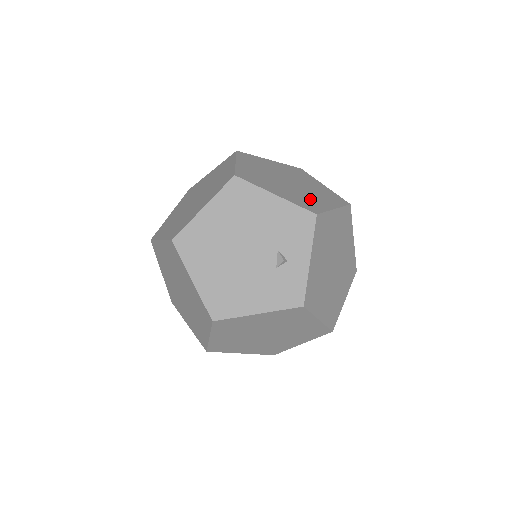
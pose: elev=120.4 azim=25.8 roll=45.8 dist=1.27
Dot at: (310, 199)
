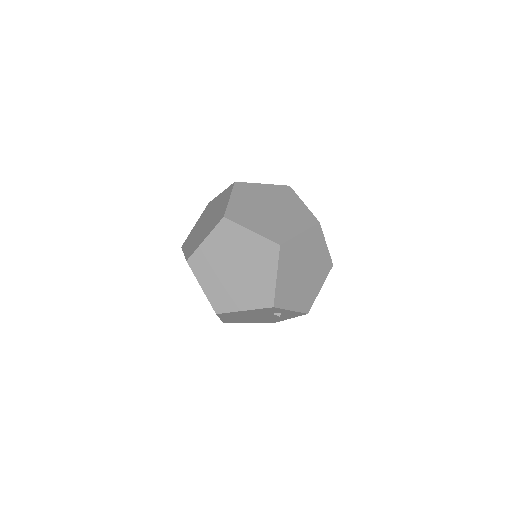
Dot at: (259, 284)
